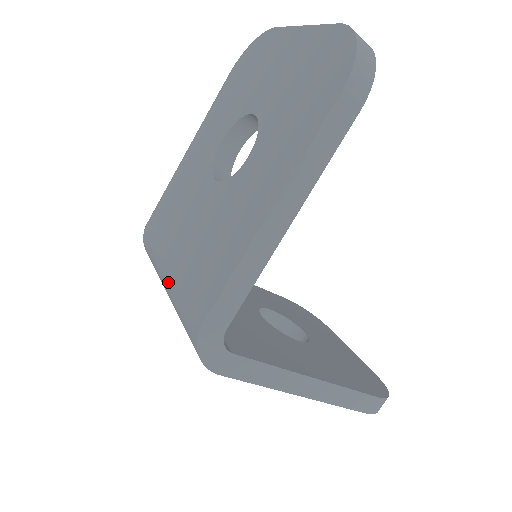
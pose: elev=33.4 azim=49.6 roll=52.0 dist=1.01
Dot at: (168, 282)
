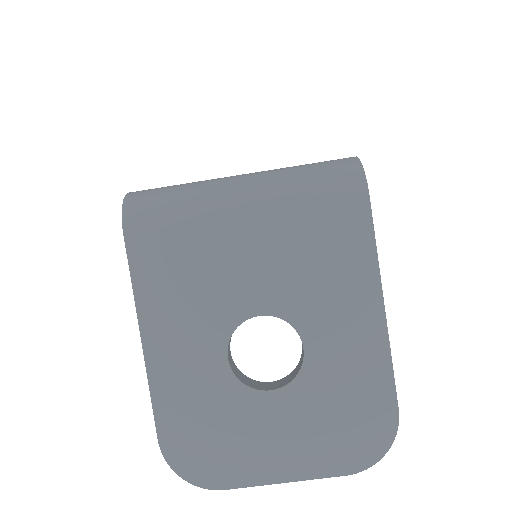
Dot at: (256, 173)
